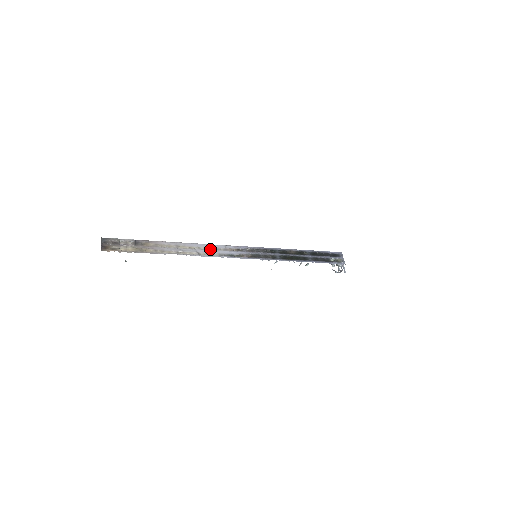
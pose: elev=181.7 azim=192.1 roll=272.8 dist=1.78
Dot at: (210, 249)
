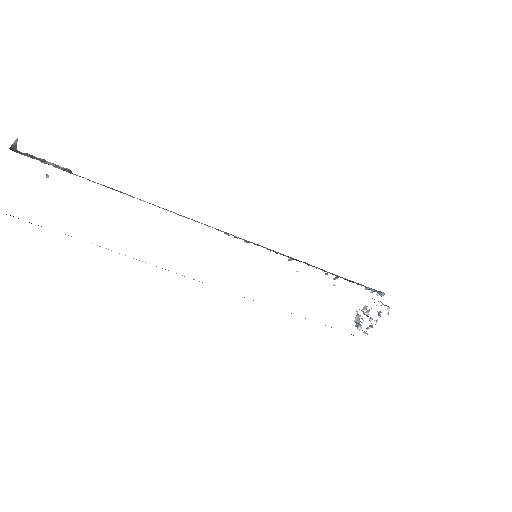
Dot at: (189, 218)
